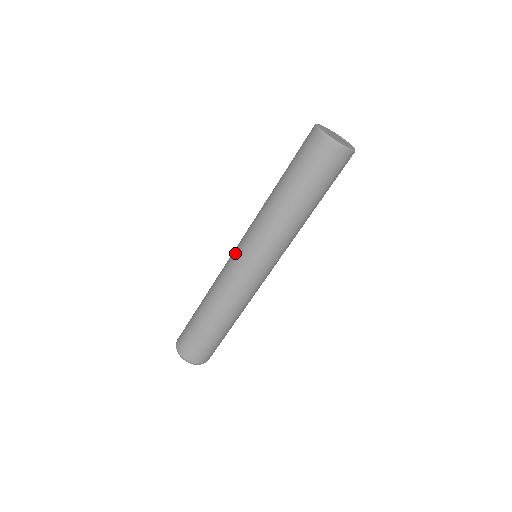
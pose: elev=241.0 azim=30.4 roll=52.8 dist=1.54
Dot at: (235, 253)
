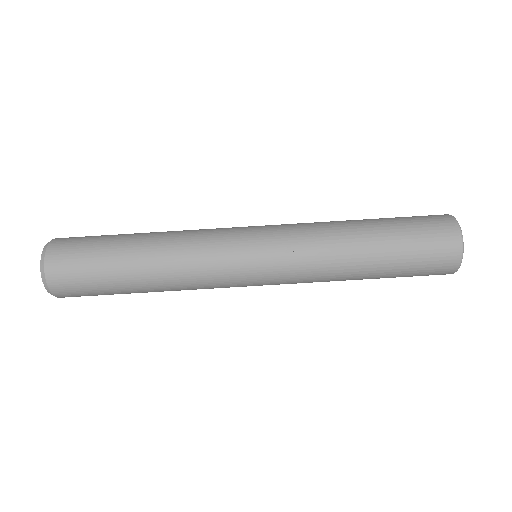
Dot at: occluded
